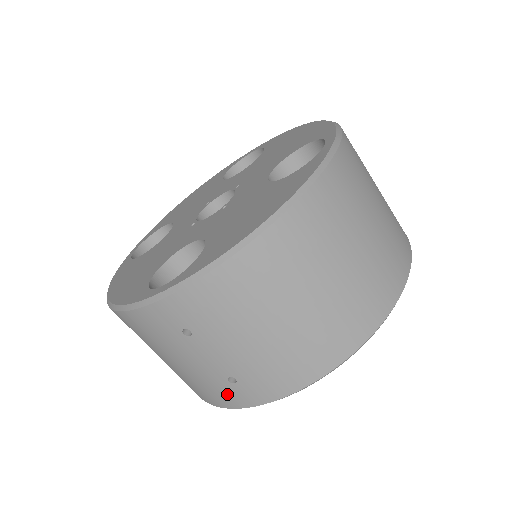
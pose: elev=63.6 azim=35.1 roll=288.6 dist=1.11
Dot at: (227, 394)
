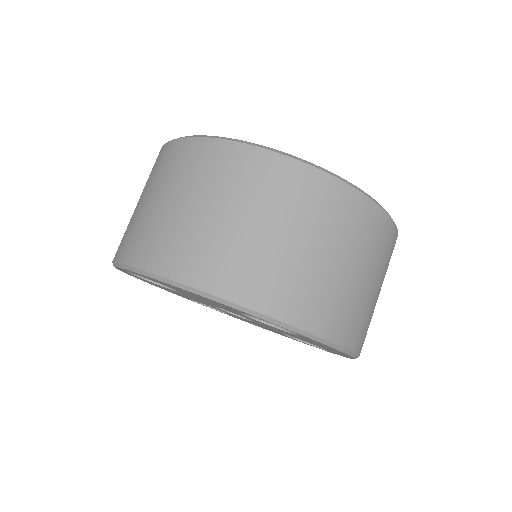
Dot at: occluded
